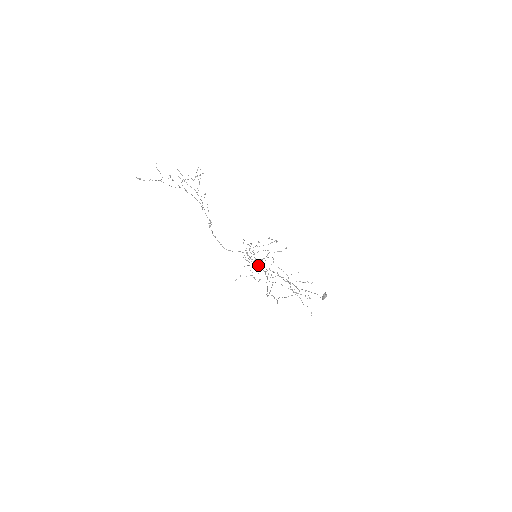
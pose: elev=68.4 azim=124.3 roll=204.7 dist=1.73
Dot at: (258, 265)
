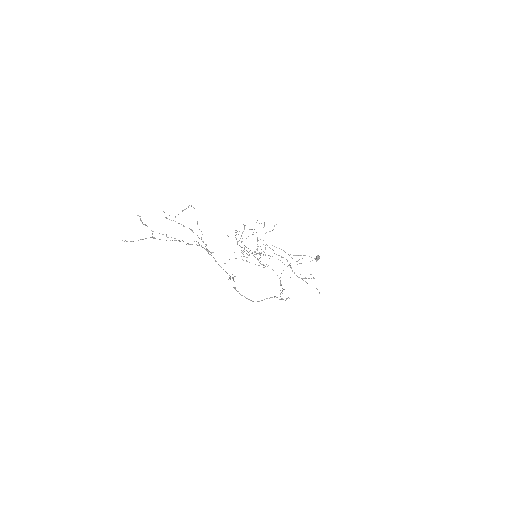
Dot at: (285, 300)
